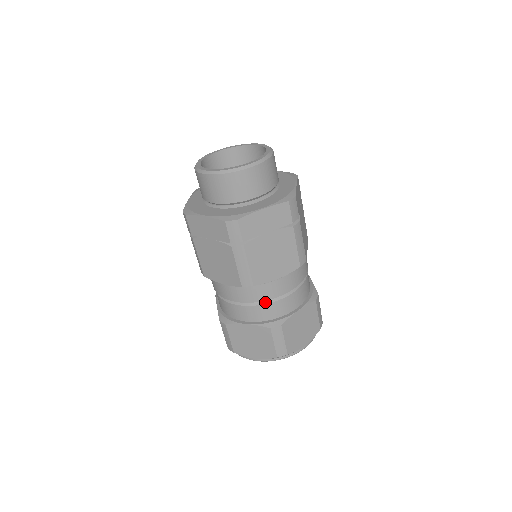
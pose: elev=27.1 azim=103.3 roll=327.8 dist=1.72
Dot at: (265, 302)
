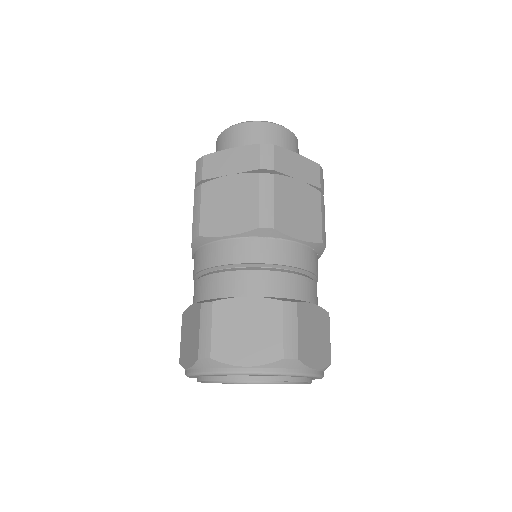
Dot at: (278, 270)
